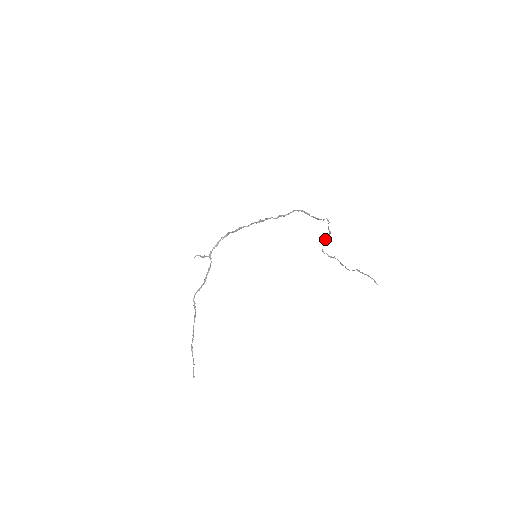
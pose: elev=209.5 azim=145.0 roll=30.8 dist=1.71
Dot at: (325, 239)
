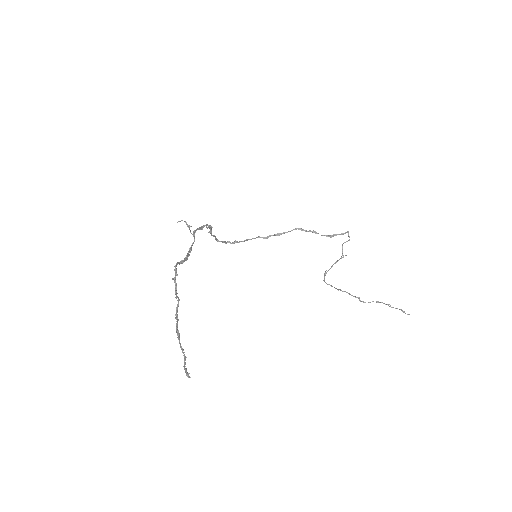
Dot at: occluded
